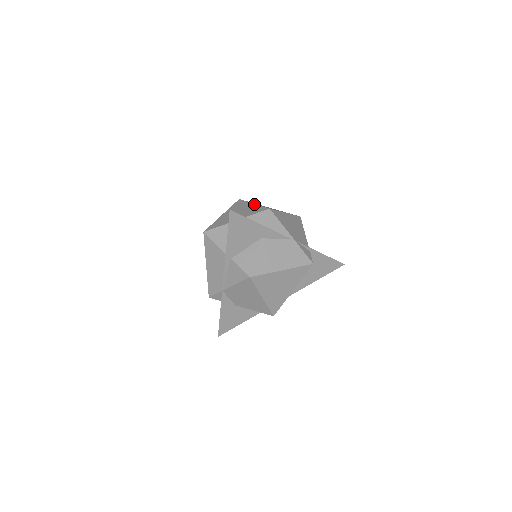
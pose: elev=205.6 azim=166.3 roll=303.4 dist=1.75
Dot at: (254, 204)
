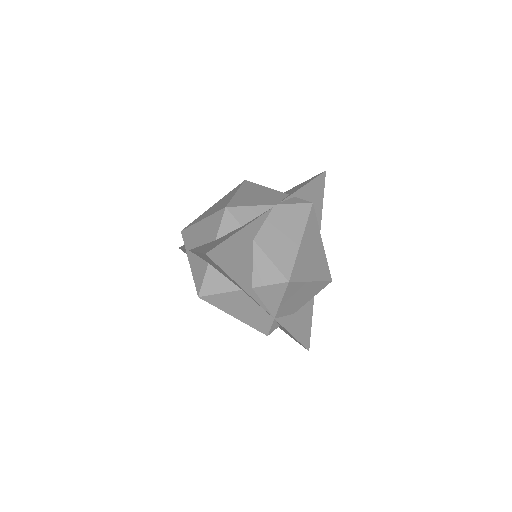
Dot at: (203, 220)
